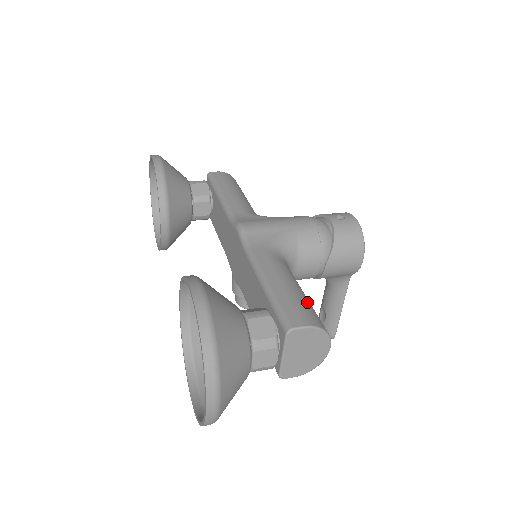
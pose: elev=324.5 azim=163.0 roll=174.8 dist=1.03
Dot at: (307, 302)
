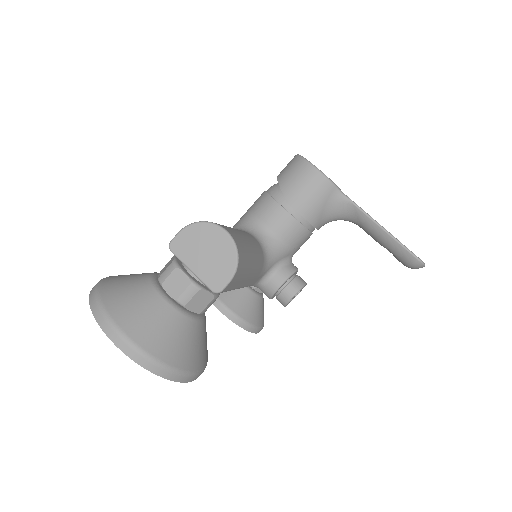
Dot at: occluded
